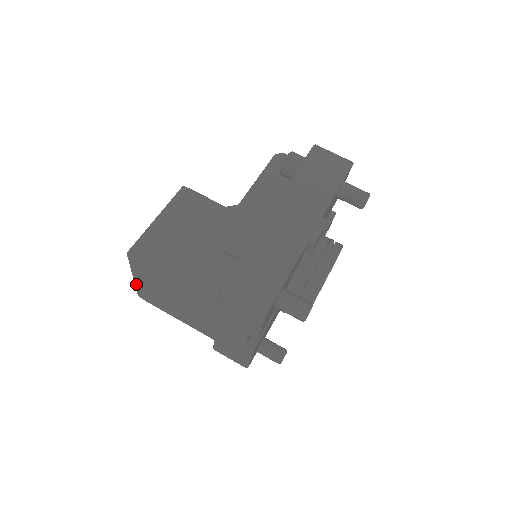
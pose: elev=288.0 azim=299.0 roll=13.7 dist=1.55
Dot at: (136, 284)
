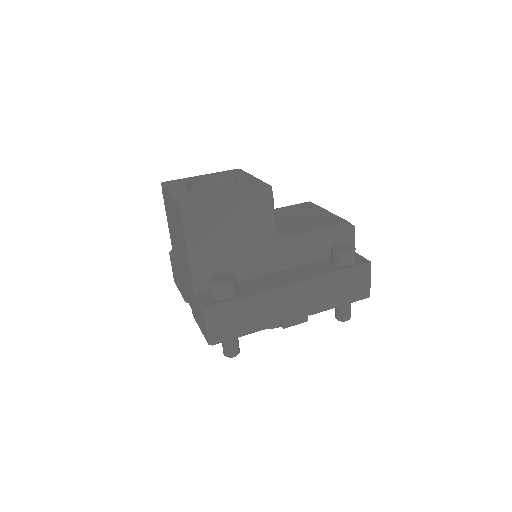
Dot at: (167, 191)
